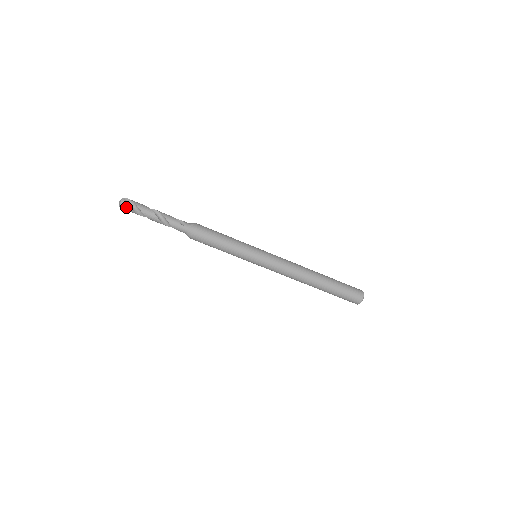
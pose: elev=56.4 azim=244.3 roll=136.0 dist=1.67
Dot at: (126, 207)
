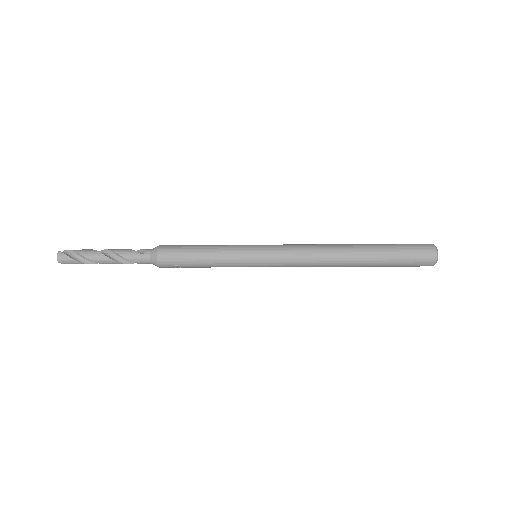
Dot at: (66, 260)
